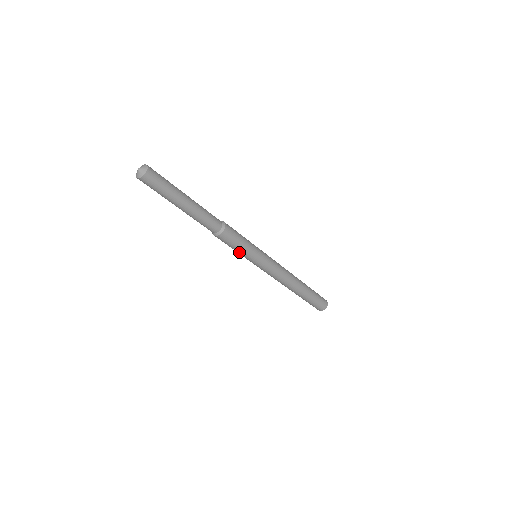
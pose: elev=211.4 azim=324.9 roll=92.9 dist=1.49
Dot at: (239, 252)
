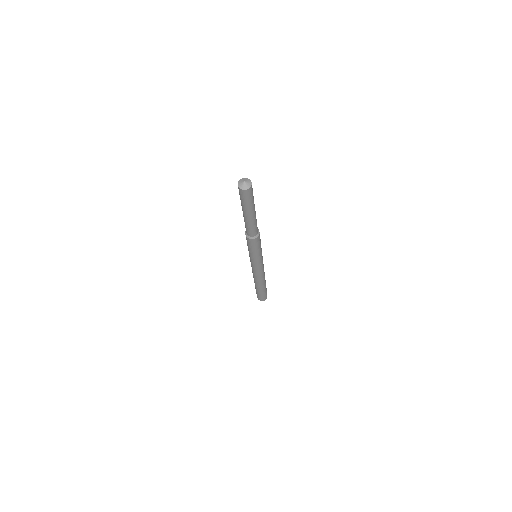
Dot at: (259, 251)
